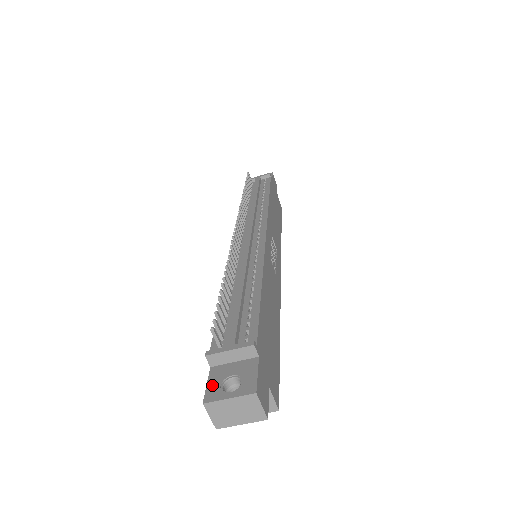
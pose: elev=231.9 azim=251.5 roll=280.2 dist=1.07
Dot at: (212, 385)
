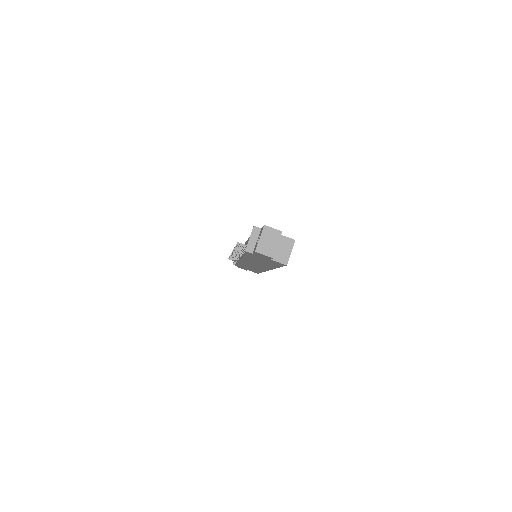
Dot at: occluded
